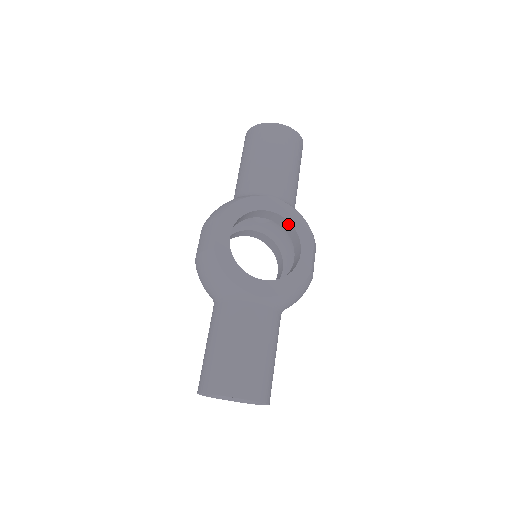
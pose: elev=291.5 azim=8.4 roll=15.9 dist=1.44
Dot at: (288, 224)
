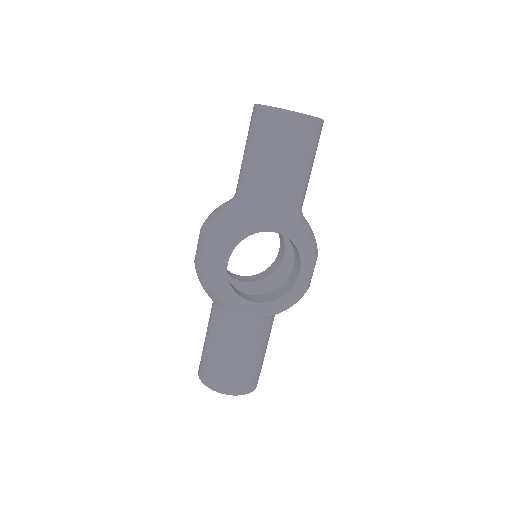
Dot at: (291, 240)
